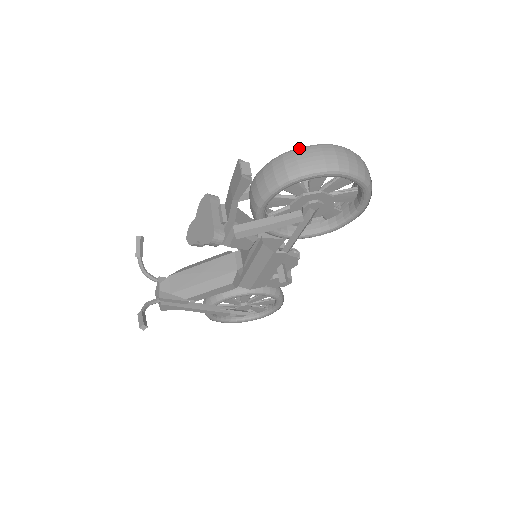
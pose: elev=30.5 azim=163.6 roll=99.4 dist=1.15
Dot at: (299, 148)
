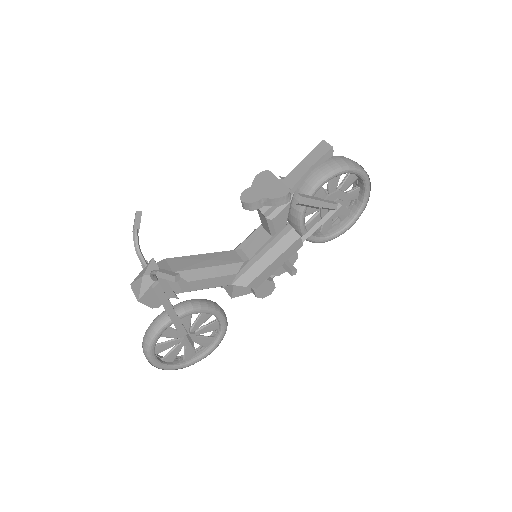
Dot at: occluded
